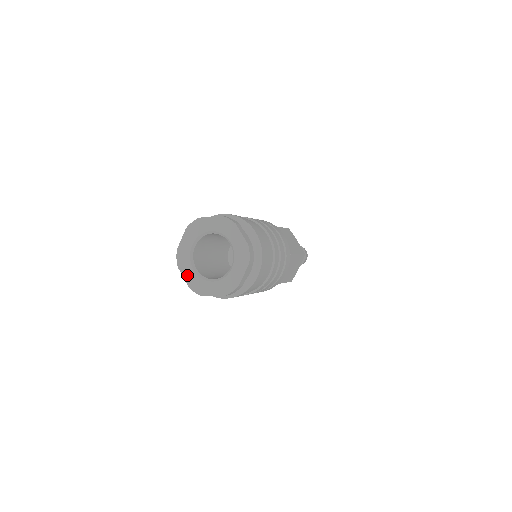
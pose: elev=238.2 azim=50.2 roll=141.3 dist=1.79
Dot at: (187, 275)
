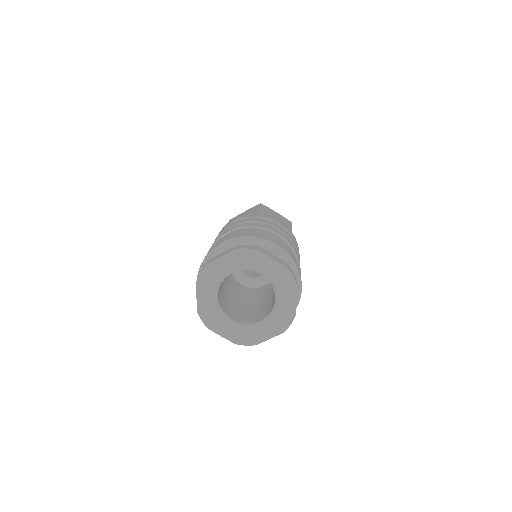
Dot at: (225, 332)
